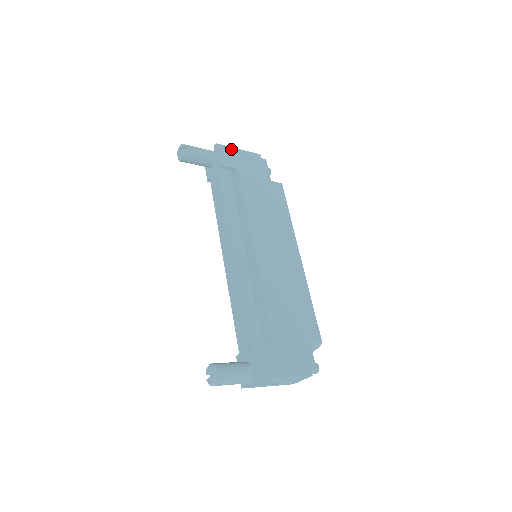
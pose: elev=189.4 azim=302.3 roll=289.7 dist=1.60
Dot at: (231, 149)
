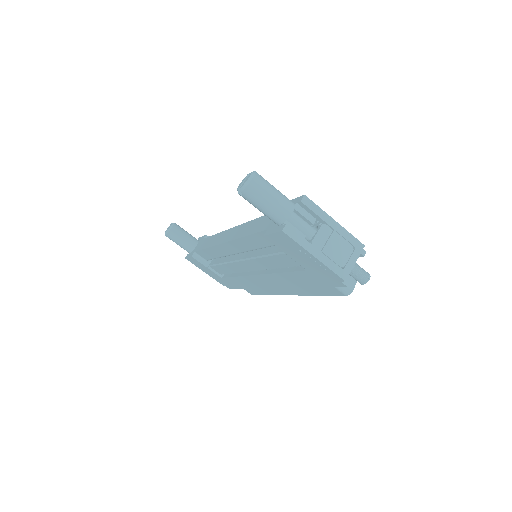
Dot at: occluded
